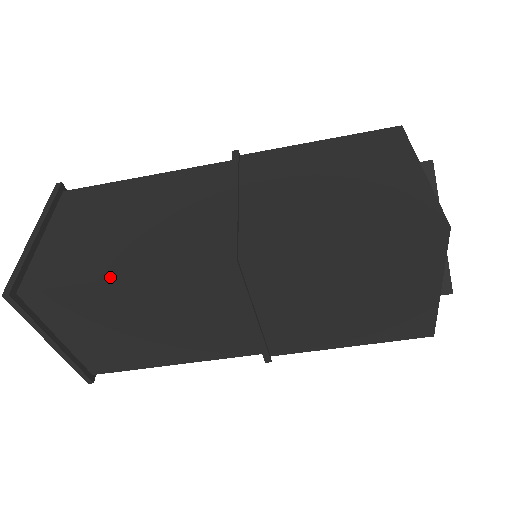
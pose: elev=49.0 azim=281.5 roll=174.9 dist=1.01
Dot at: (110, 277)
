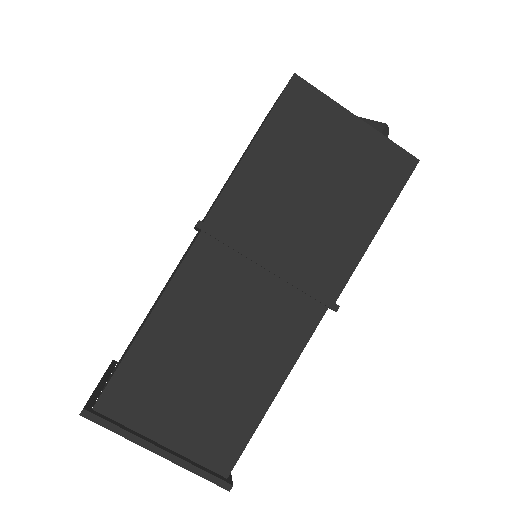
Dot at: (142, 327)
